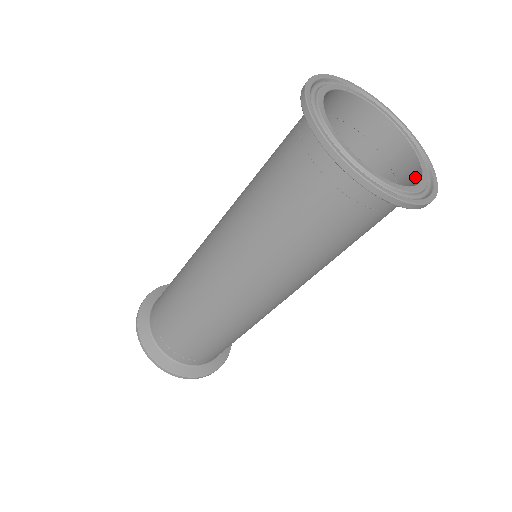
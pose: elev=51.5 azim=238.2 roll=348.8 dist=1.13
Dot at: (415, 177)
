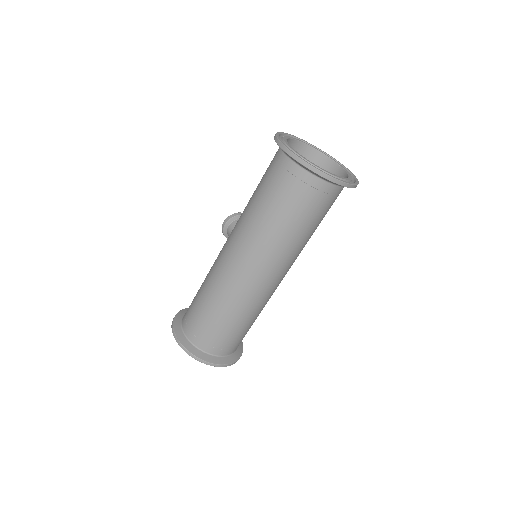
Dot at: (341, 174)
